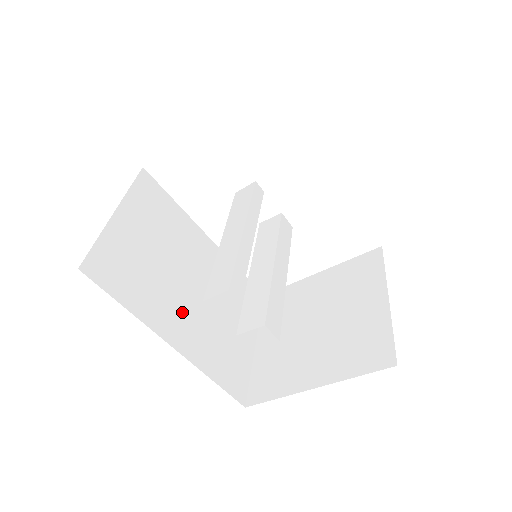
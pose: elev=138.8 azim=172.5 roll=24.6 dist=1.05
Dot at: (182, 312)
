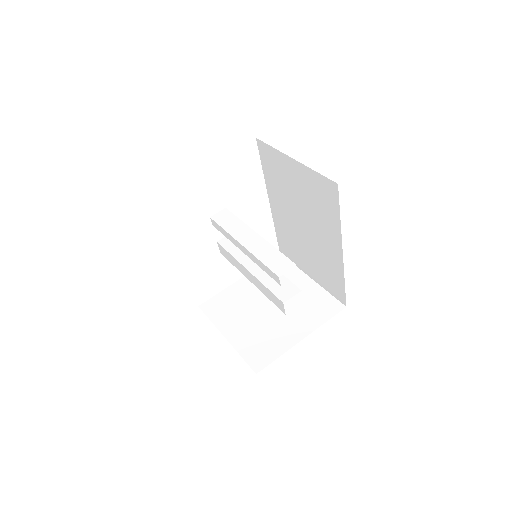
Dot at: occluded
